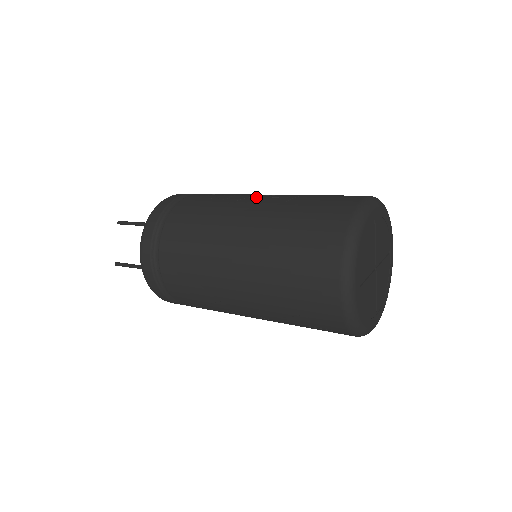
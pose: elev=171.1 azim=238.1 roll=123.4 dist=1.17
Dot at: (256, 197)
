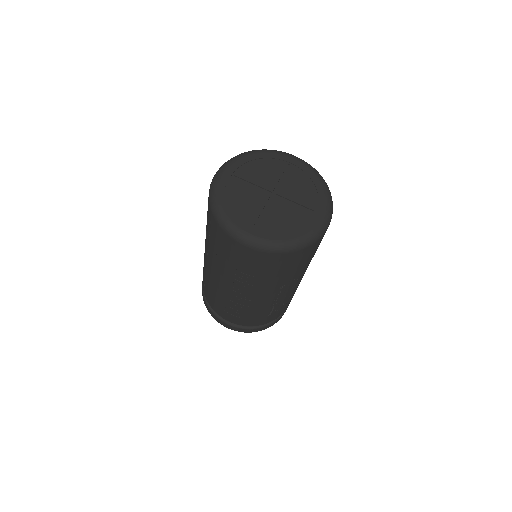
Dot at: occluded
